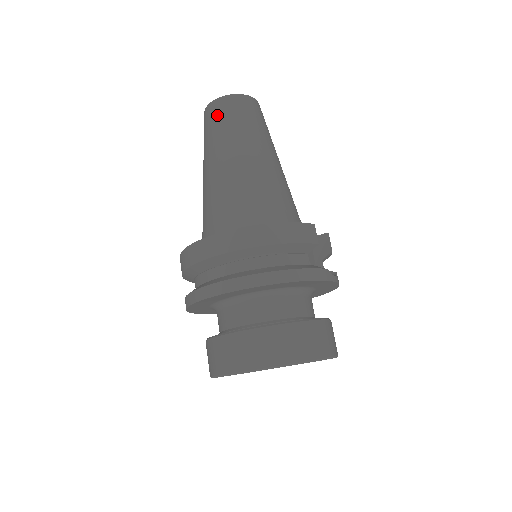
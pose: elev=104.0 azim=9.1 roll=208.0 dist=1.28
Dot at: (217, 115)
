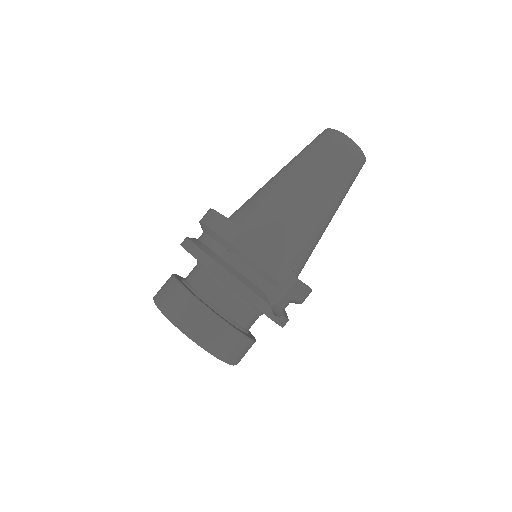
Dot at: (321, 141)
